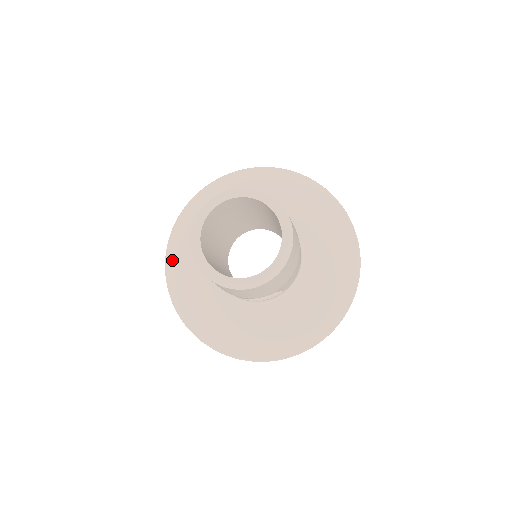
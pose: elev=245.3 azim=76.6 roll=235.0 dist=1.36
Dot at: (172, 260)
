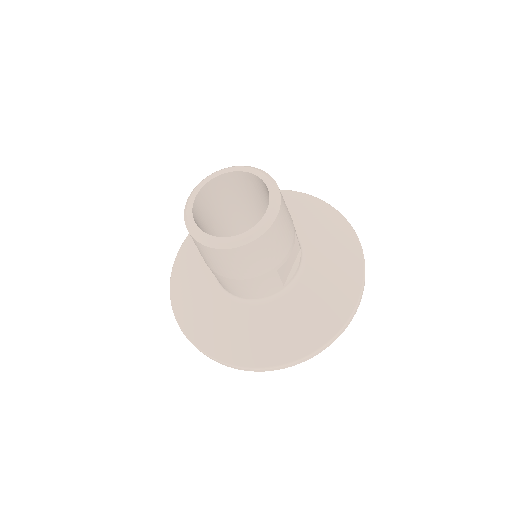
Dot at: (205, 342)
